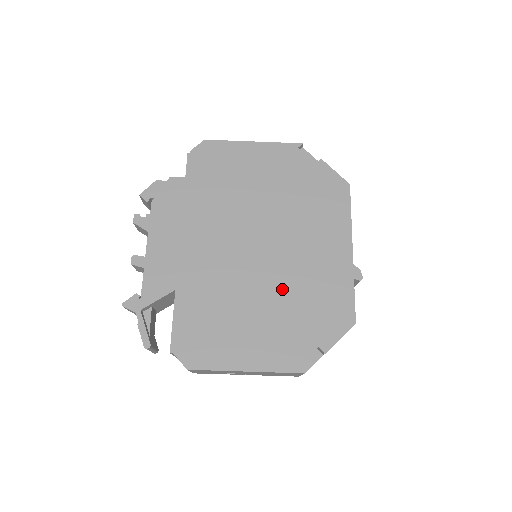
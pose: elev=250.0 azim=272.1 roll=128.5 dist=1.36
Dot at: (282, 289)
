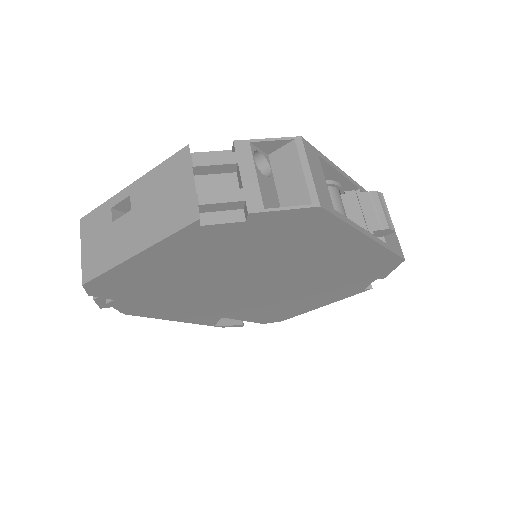
Dot at: (314, 283)
